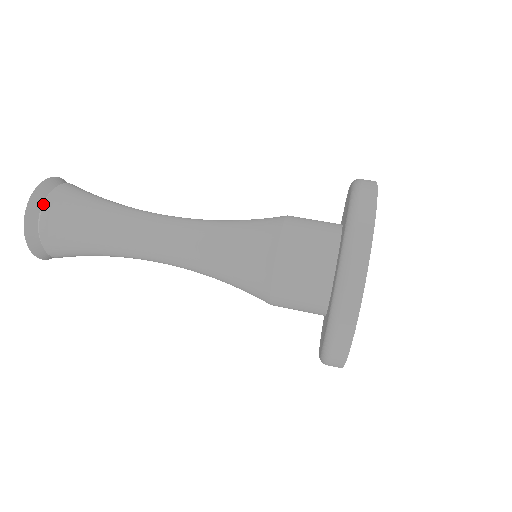
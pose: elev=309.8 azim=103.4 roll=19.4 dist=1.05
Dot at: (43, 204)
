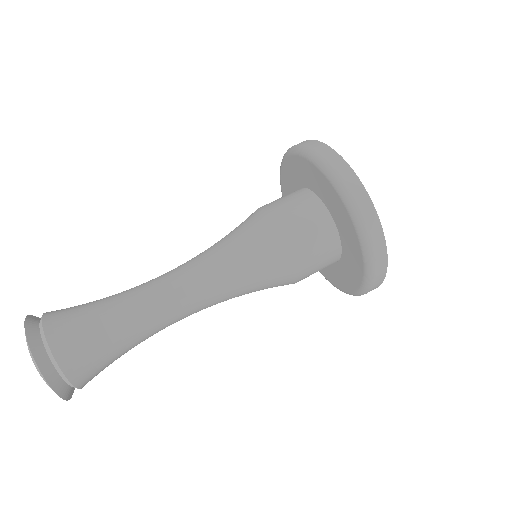
Dot at: (46, 343)
